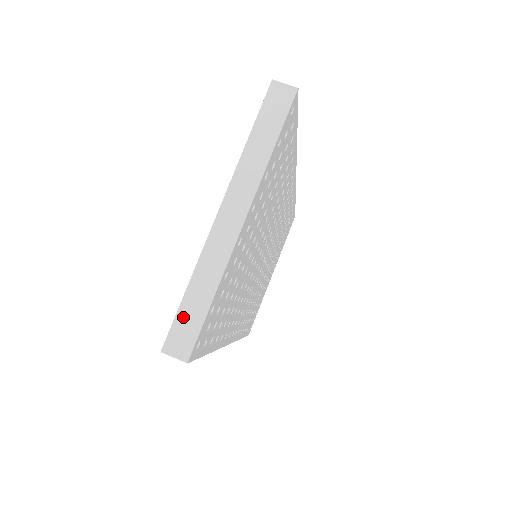
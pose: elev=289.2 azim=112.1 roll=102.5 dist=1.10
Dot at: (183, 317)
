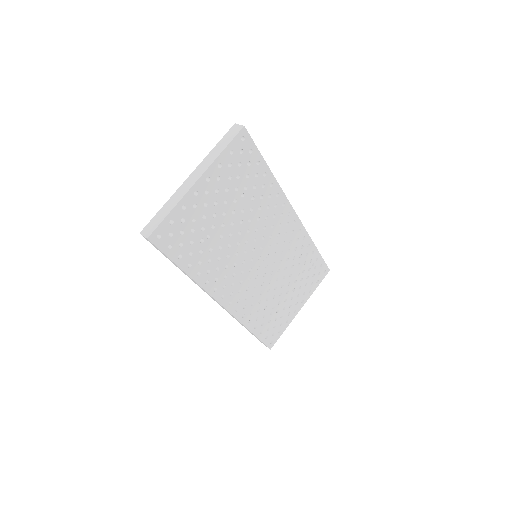
Dot at: (155, 219)
